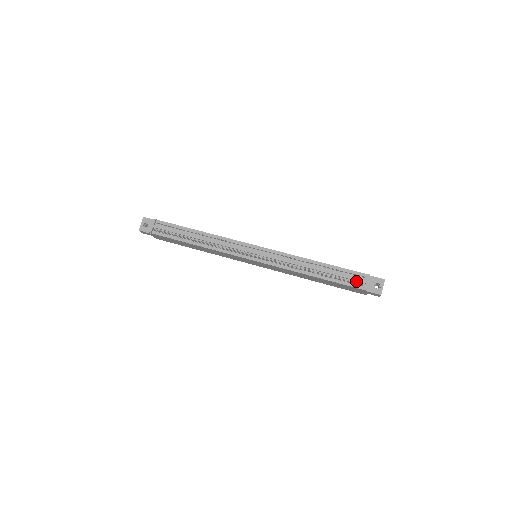
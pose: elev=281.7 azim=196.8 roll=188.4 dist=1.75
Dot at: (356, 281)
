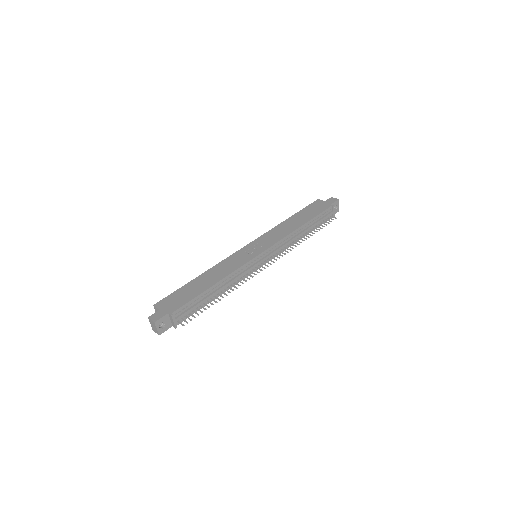
Dot at: (327, 216)
